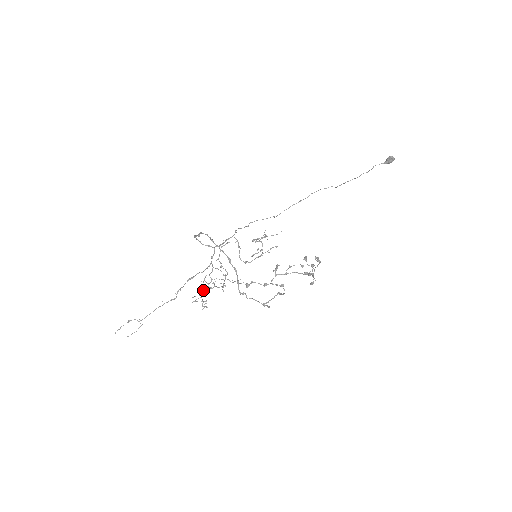
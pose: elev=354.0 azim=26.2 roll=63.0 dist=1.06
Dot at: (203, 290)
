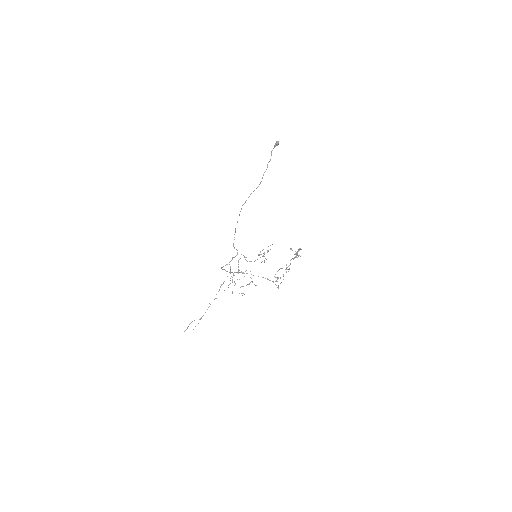
Dot at: occluded
